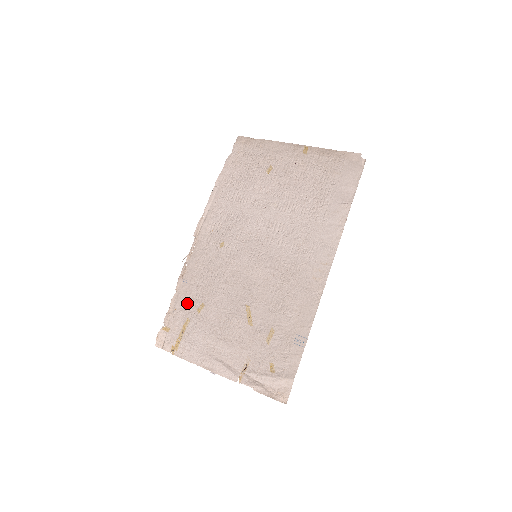
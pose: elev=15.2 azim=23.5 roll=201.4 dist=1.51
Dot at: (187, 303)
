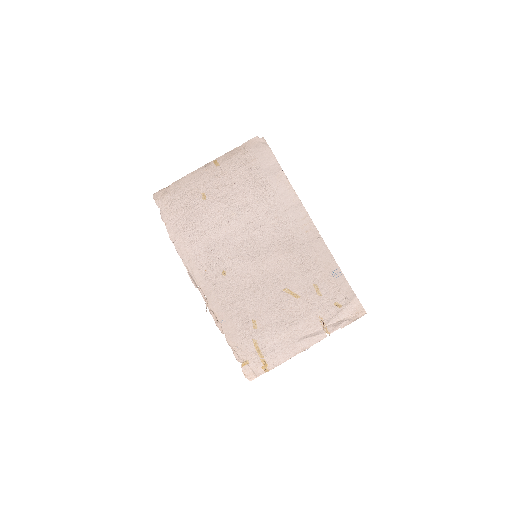
Dot at: (241, 332)
